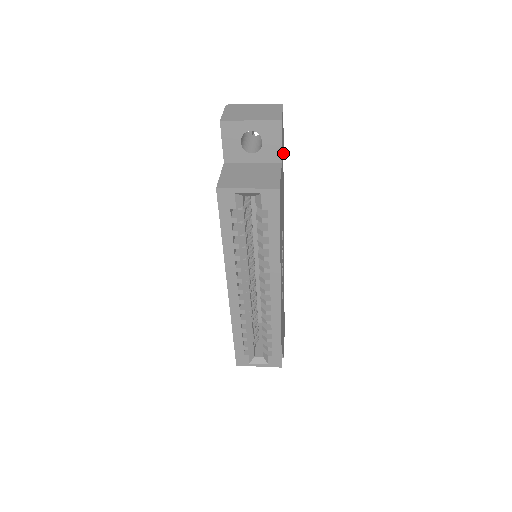
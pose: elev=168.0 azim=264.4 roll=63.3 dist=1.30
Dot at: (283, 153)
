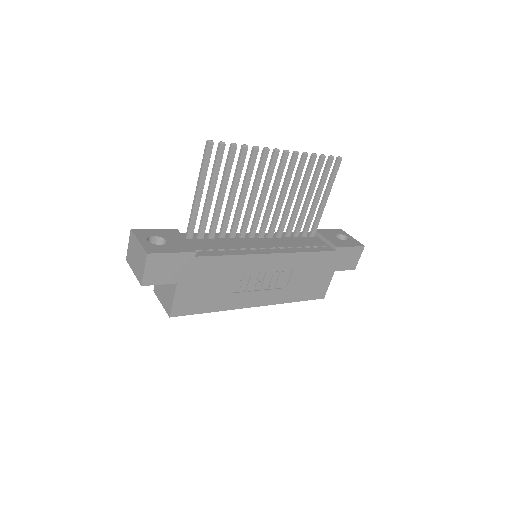
Dot at: (190, 254)
